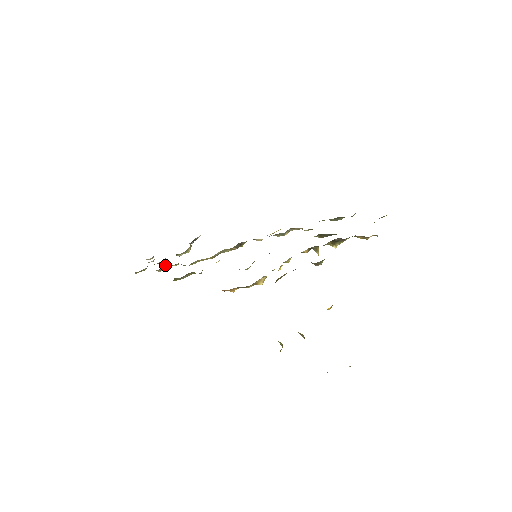
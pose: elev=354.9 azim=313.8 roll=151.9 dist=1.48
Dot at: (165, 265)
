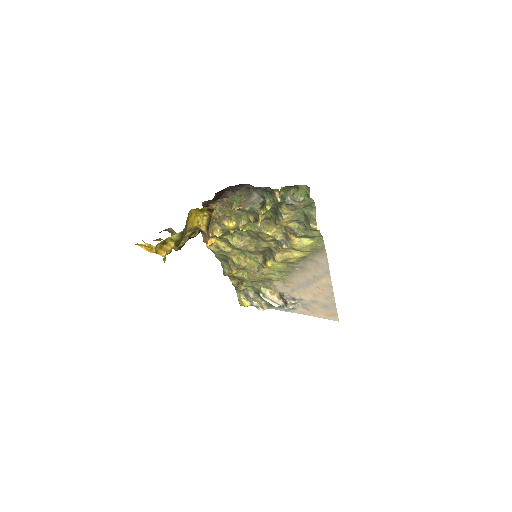
Dot at: (241, 283)
